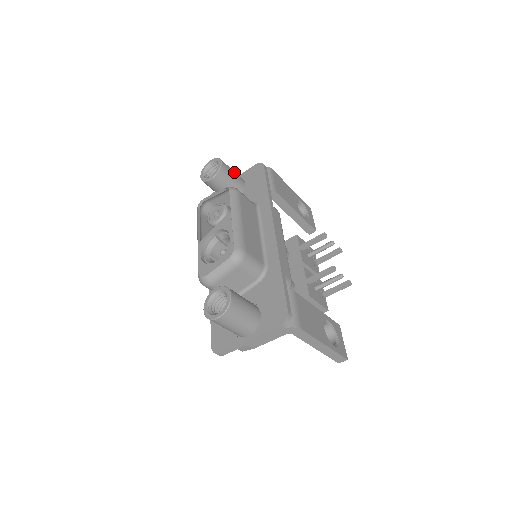
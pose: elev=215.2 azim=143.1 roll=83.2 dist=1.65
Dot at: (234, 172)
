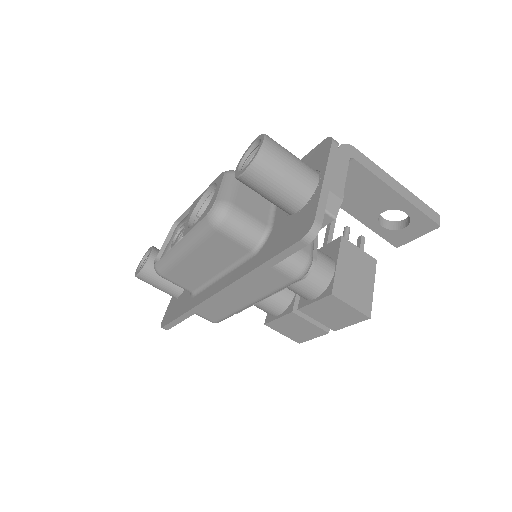
Dot at: occluded
